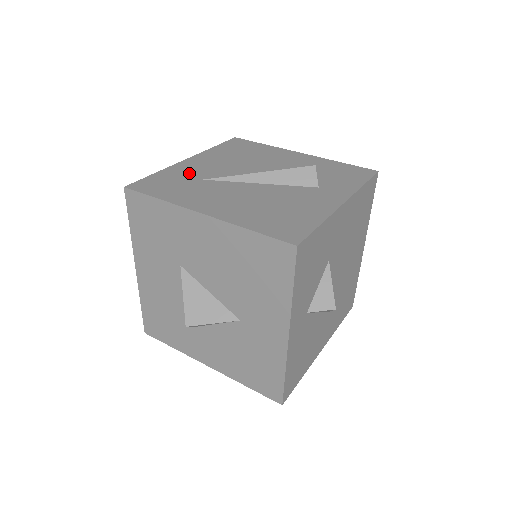
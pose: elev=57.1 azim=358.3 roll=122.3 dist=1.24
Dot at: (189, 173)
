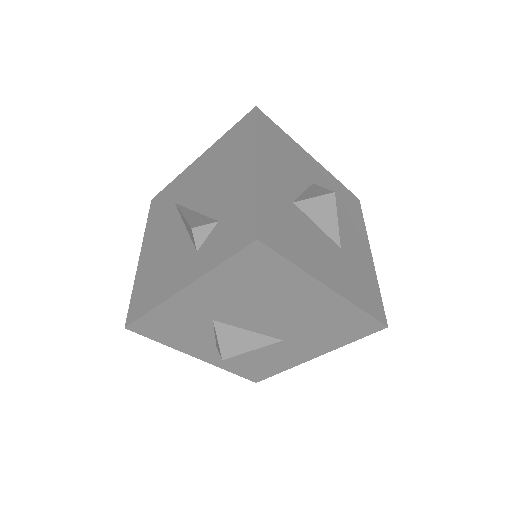
Dot at: (179, 188)
